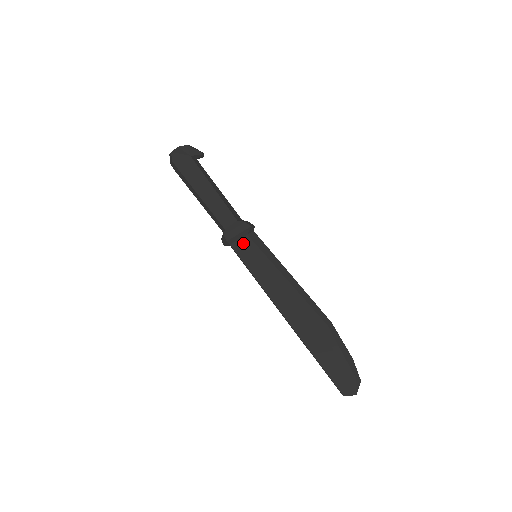
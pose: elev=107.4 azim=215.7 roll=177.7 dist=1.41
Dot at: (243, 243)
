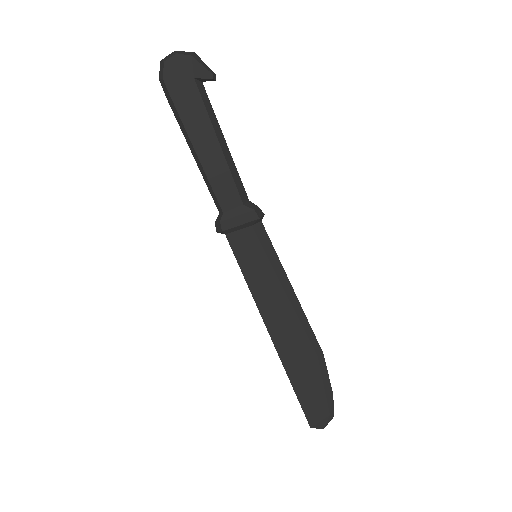
Dot at: (243, 236)
